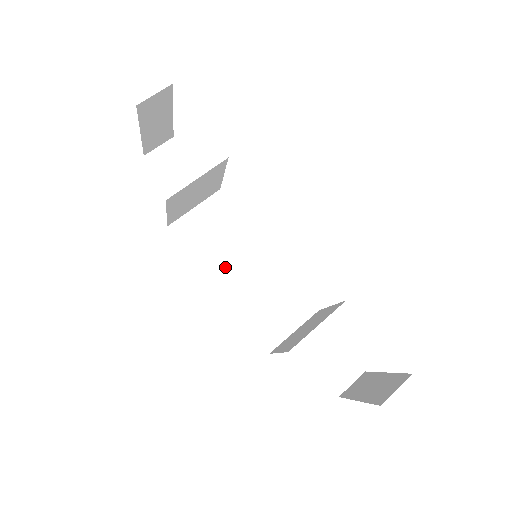
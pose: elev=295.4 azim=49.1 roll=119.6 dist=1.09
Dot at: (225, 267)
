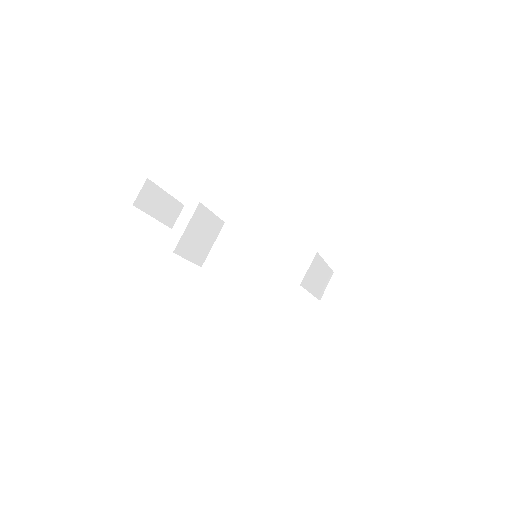
Dot at: (250, 274)
